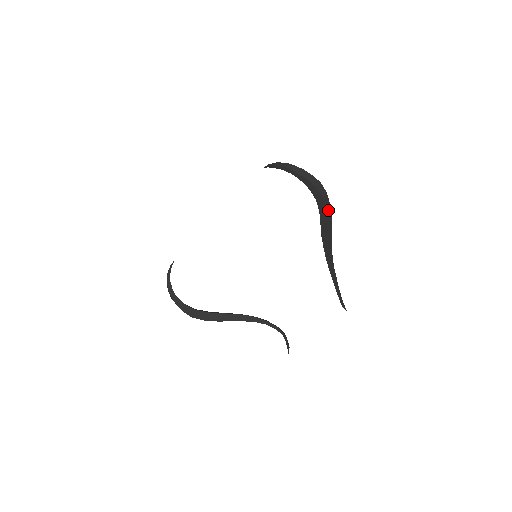
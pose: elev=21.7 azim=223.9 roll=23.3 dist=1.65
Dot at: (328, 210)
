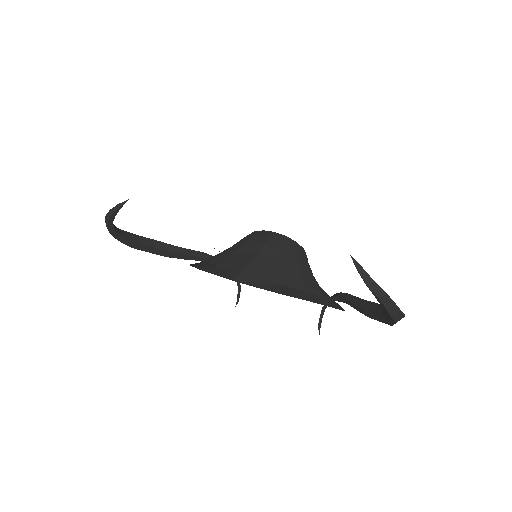
Dot at: occluded
